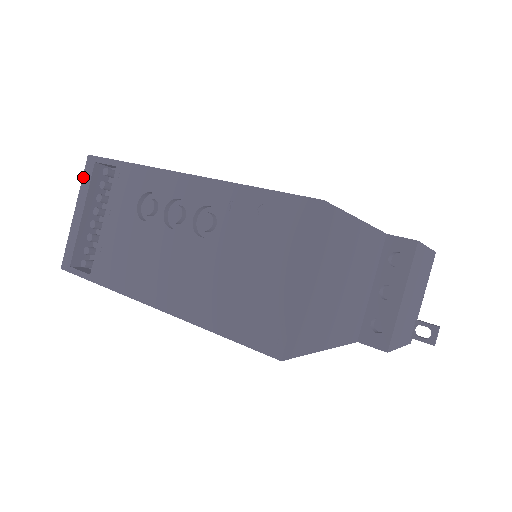
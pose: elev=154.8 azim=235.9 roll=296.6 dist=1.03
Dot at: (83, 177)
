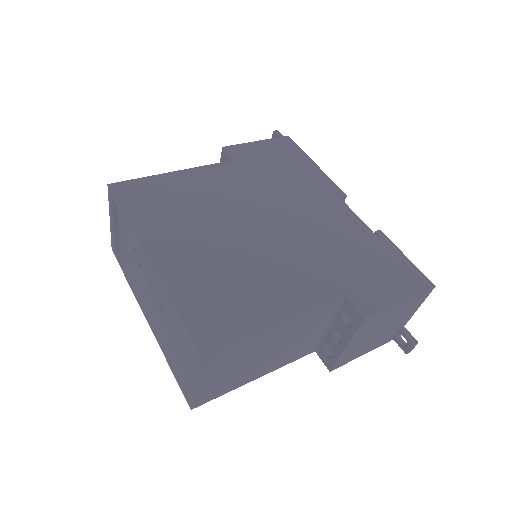
Dot at: (108, 199)
